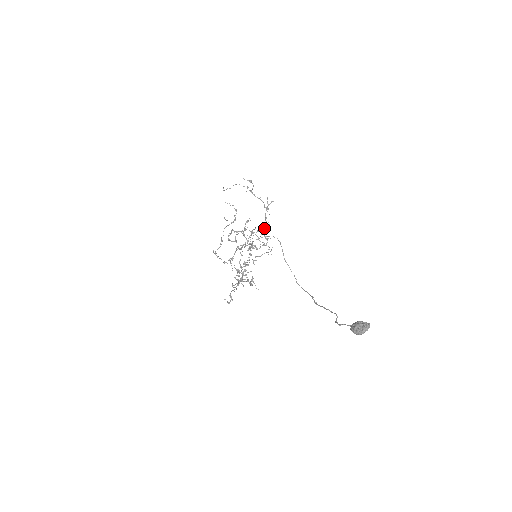
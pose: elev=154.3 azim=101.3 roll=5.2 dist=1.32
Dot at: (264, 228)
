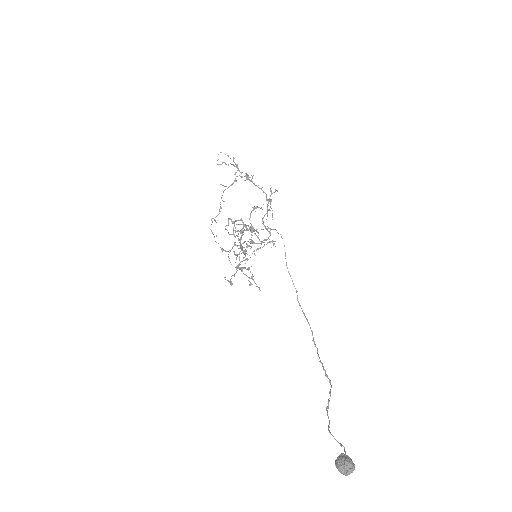
Dot at: (267, 216)
